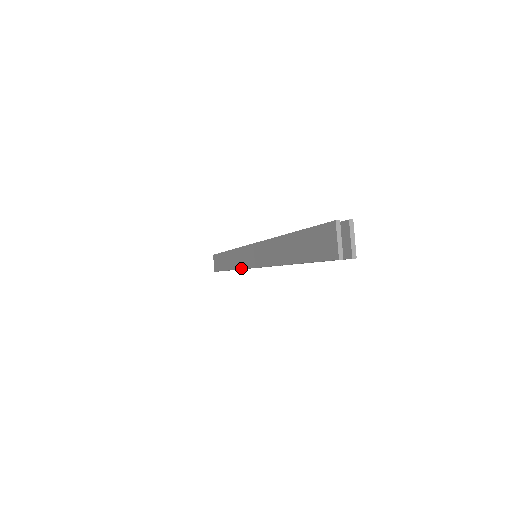
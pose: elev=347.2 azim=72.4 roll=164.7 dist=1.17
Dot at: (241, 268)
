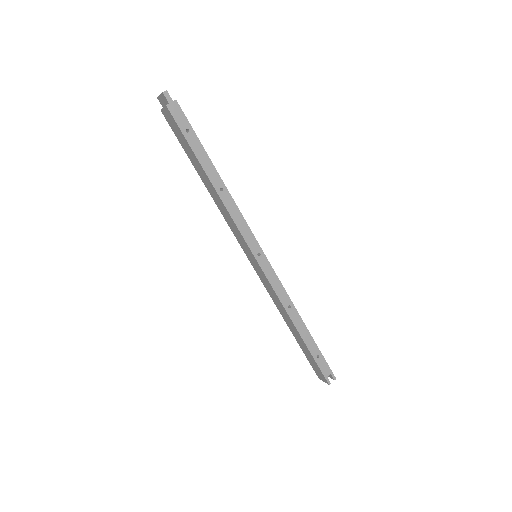
Dot at: occluded
